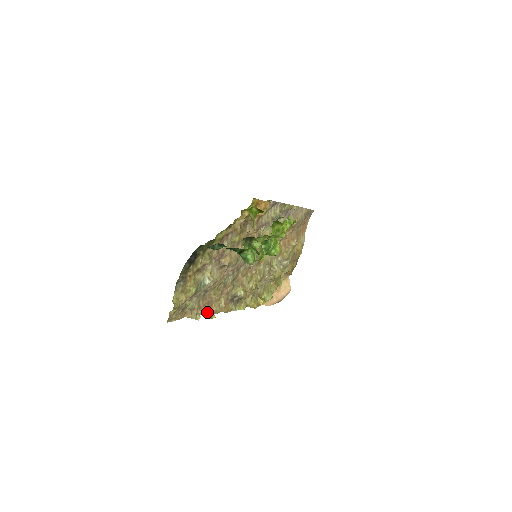
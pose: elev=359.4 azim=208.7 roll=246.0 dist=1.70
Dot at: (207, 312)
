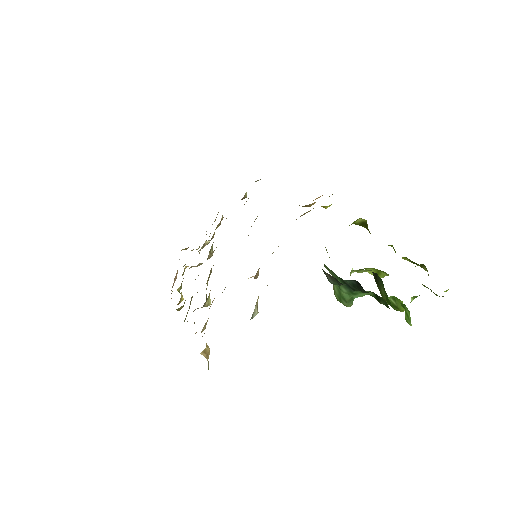
Dot at: (208, 350)
